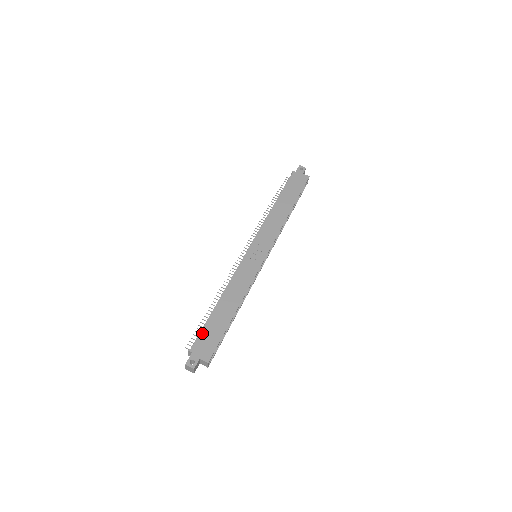
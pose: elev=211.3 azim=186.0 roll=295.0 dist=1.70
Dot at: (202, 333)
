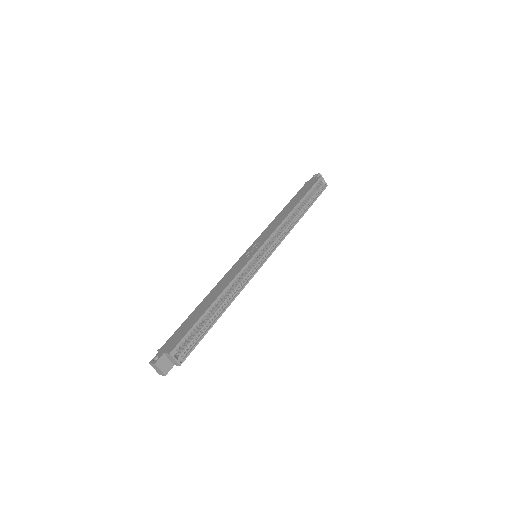
Dot at: (176, 332)
